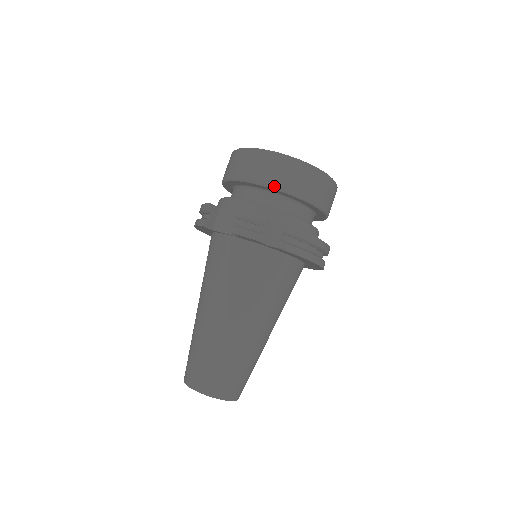
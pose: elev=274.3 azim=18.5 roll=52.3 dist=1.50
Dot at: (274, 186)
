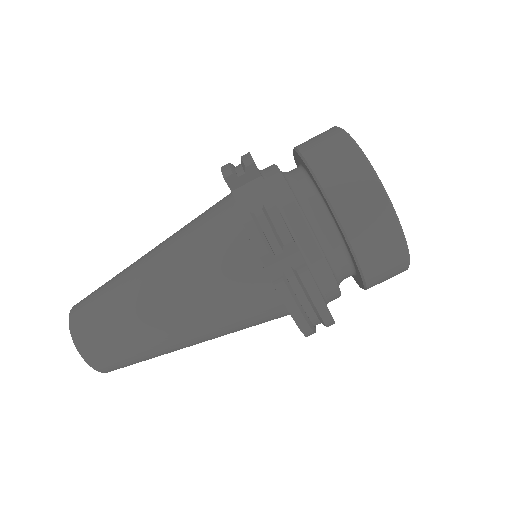
Dot at: (337, 211)
